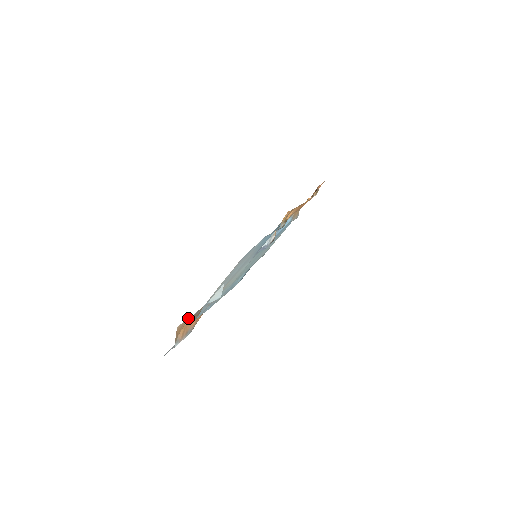
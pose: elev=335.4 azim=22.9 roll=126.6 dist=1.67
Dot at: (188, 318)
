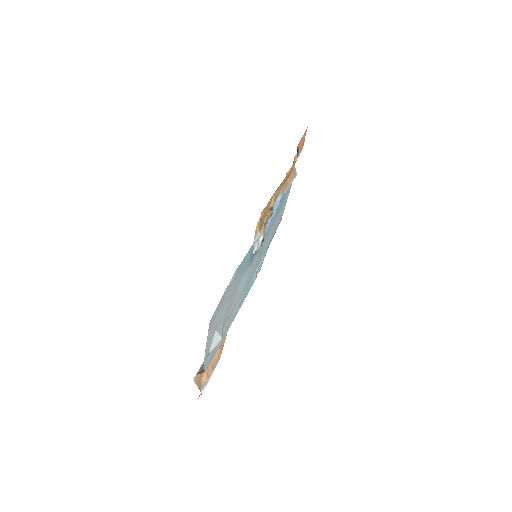
Dot at: occluded
